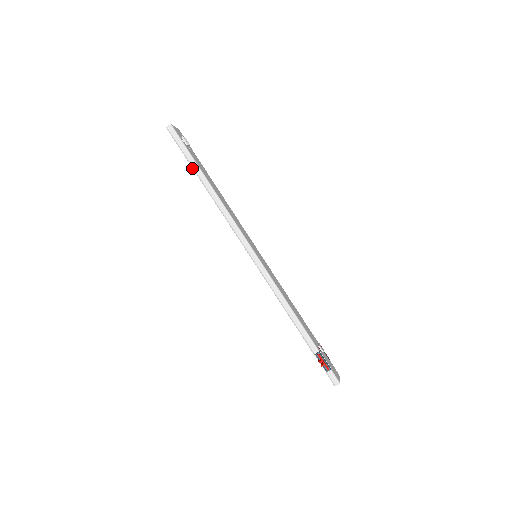
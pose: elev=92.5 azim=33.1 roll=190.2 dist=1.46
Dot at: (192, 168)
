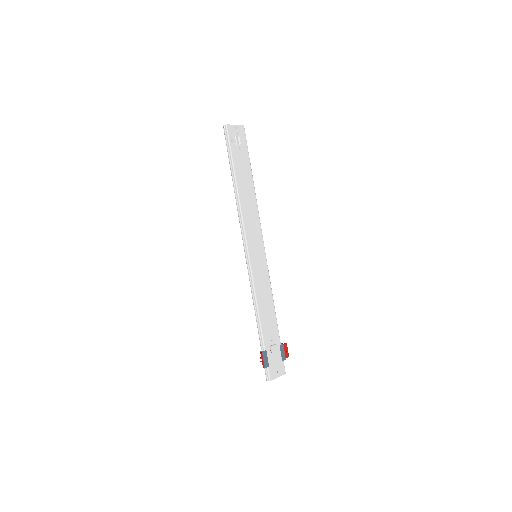
Dot at: occluded
